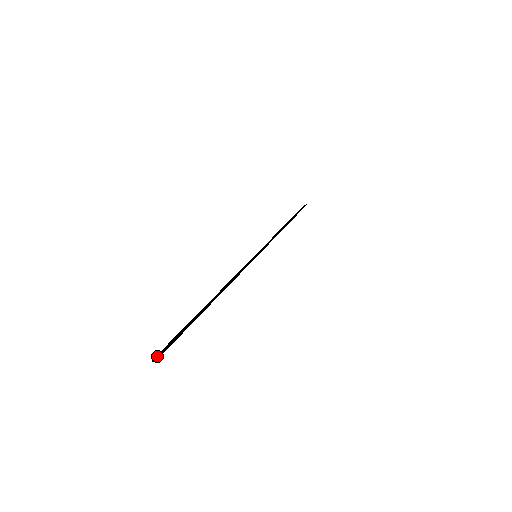
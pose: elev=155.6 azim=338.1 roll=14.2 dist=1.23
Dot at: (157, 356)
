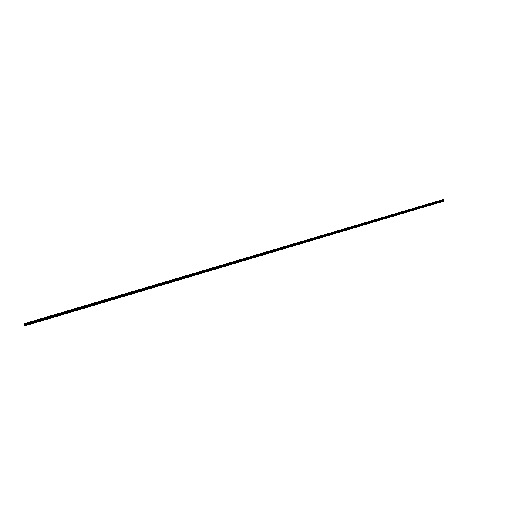
Dot at: (32, 321)
